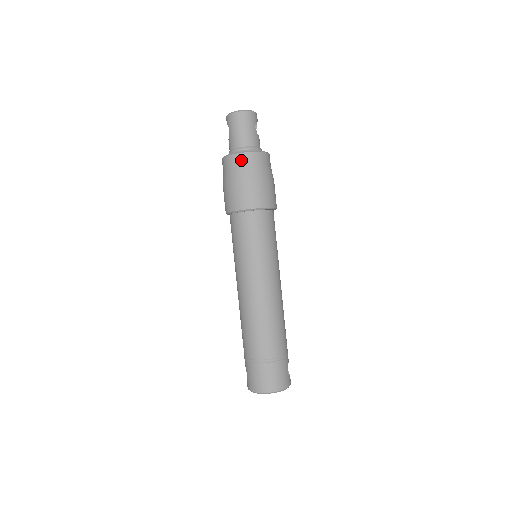
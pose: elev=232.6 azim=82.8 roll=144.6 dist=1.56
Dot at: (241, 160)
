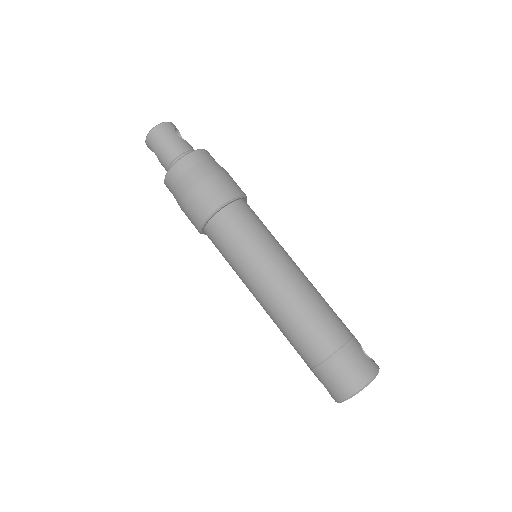
Dot at: (179, 170)
